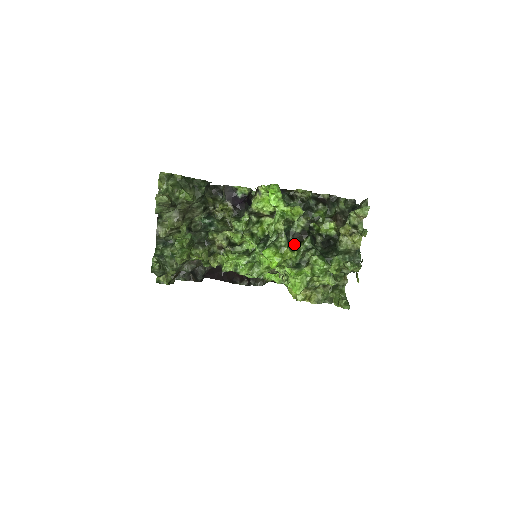
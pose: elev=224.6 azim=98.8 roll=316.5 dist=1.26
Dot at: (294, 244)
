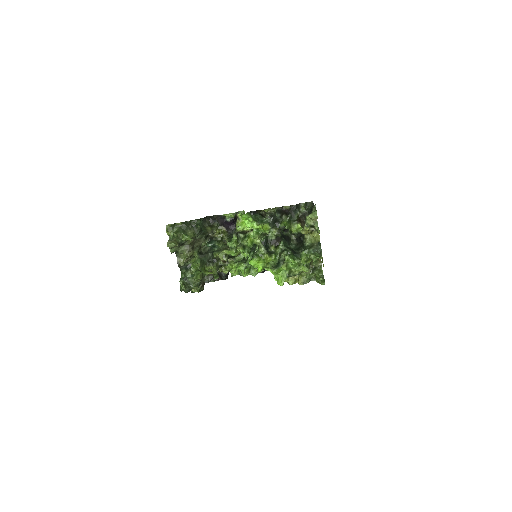
Dot at: (272, 250)
